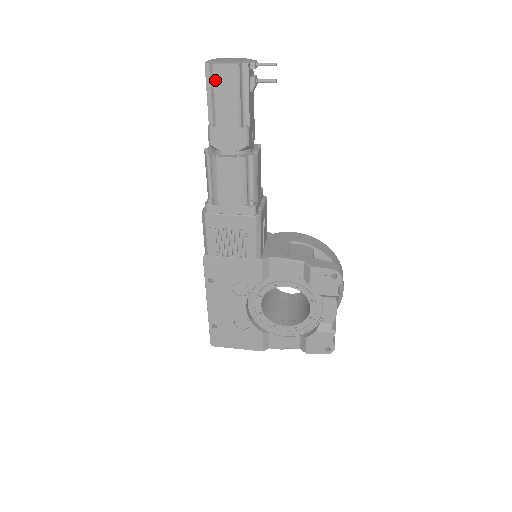
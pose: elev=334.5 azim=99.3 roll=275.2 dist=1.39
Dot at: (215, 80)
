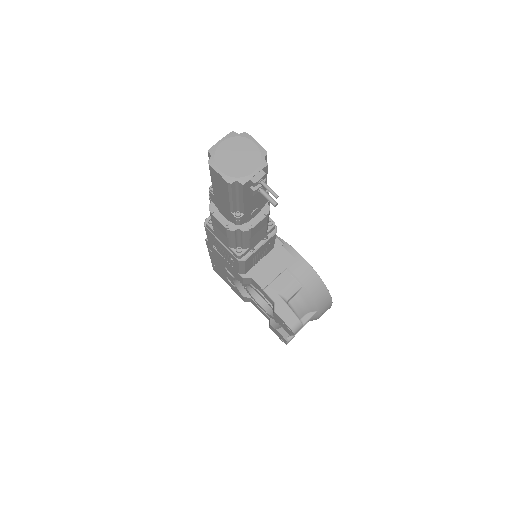
Dot at: (211, 173)
